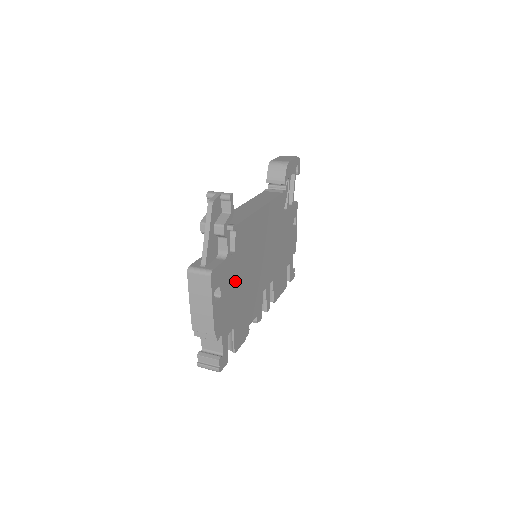
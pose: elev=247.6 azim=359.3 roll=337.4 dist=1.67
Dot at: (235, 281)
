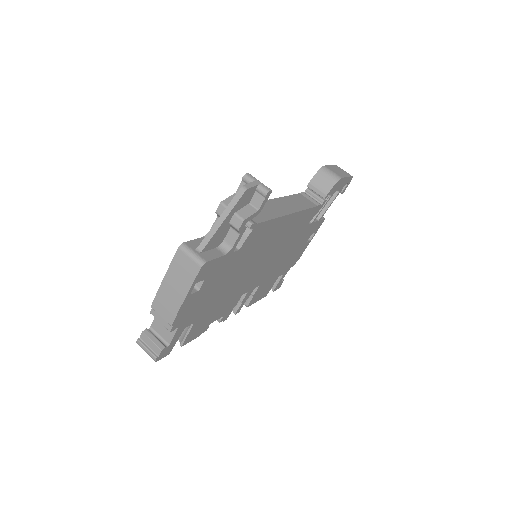
Dot at: (222, 278)
